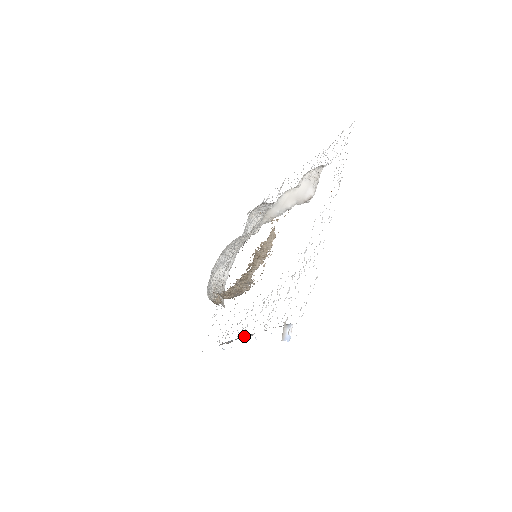
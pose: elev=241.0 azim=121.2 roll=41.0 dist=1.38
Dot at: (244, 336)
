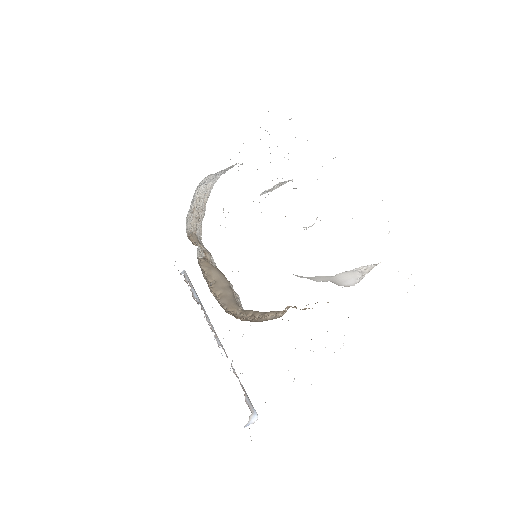
Dot at: (210, 327)
